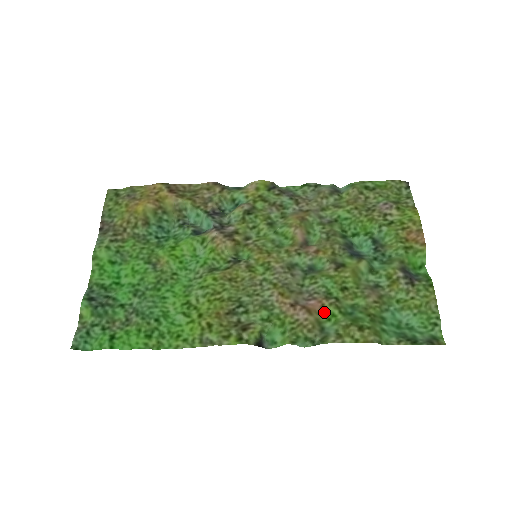
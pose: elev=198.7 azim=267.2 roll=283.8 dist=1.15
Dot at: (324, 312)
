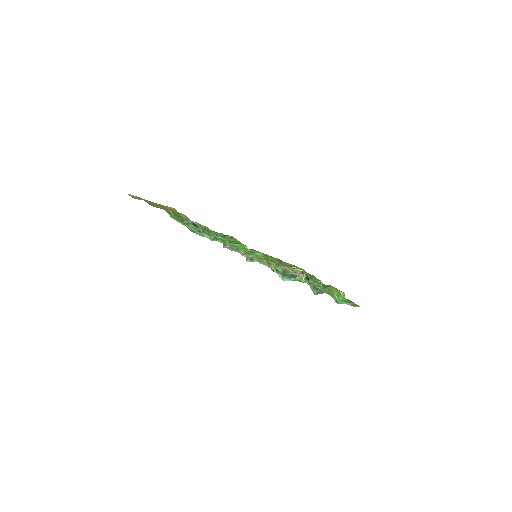
Dot at: occluded
